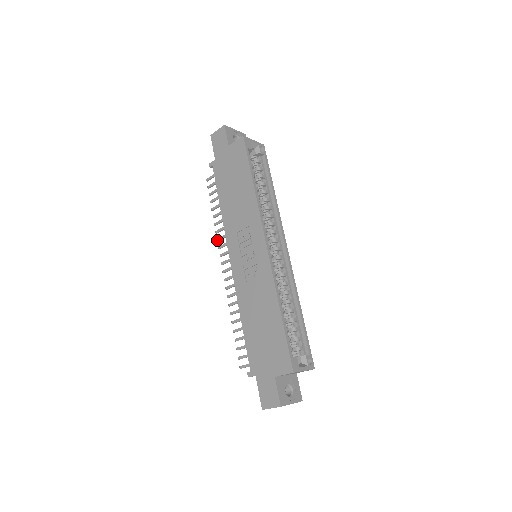
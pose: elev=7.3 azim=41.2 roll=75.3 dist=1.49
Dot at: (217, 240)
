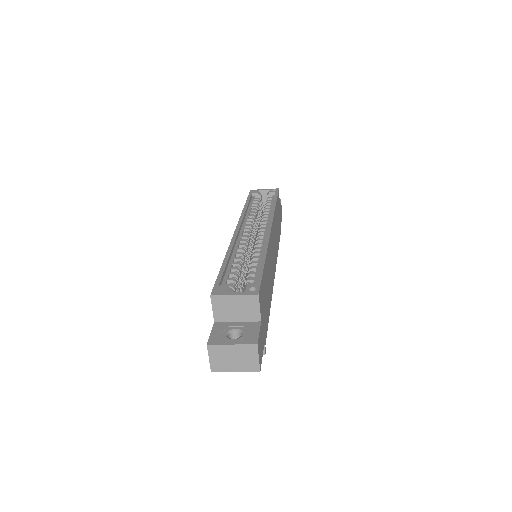
Dot at: occluded
